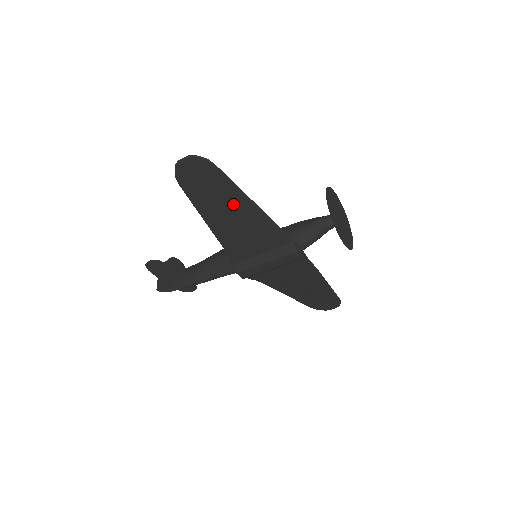
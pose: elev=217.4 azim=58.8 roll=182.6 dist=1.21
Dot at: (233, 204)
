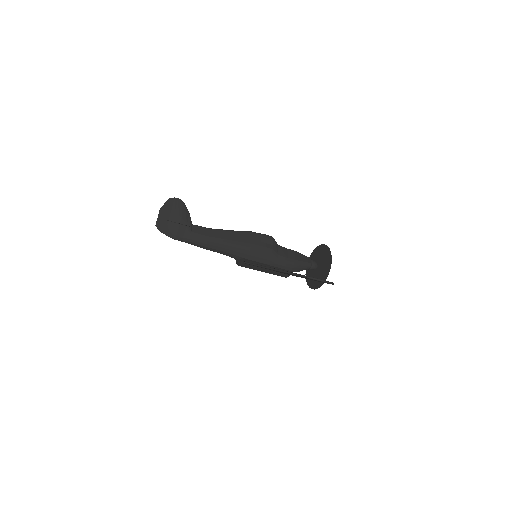
Dot at: occluded
